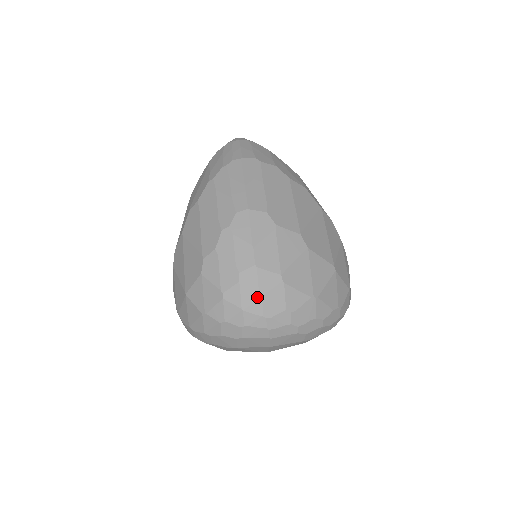
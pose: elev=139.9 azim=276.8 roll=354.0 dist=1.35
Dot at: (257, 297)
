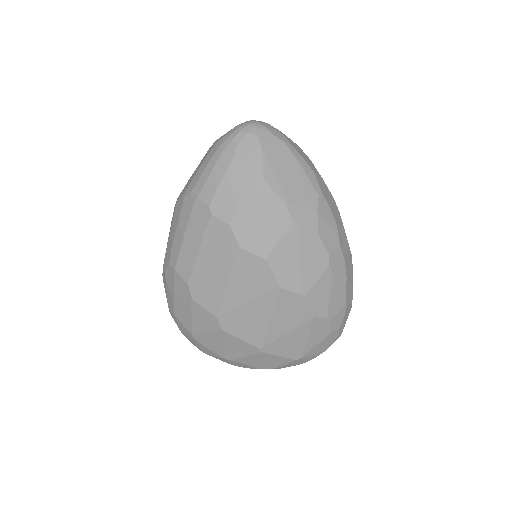
Dot at: occluded
